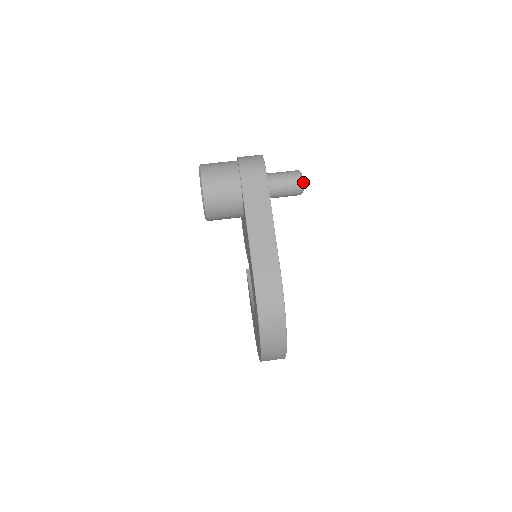
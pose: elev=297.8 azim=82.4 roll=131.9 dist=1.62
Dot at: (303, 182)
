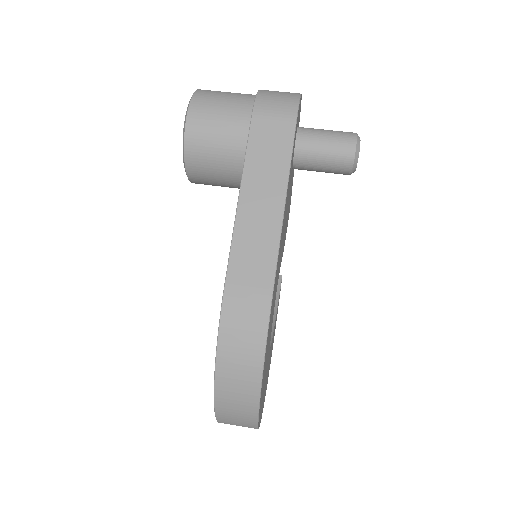
Dot at: (358, 153)
